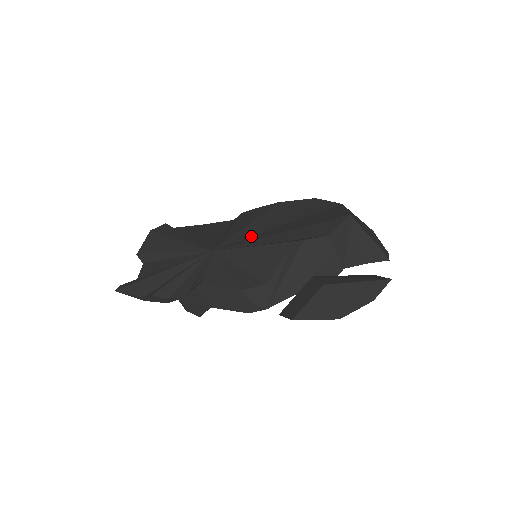
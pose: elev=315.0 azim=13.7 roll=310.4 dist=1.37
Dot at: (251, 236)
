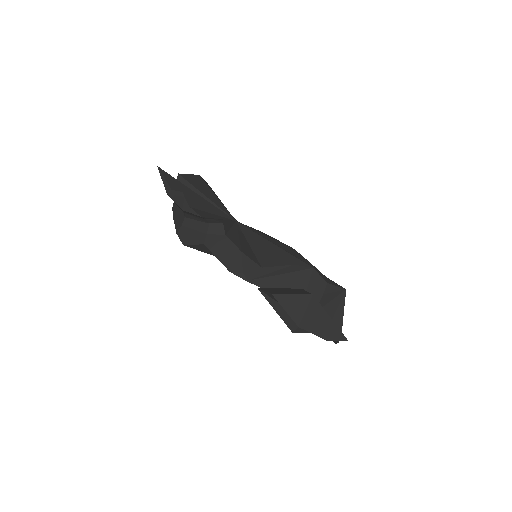
Dot at: occluded
